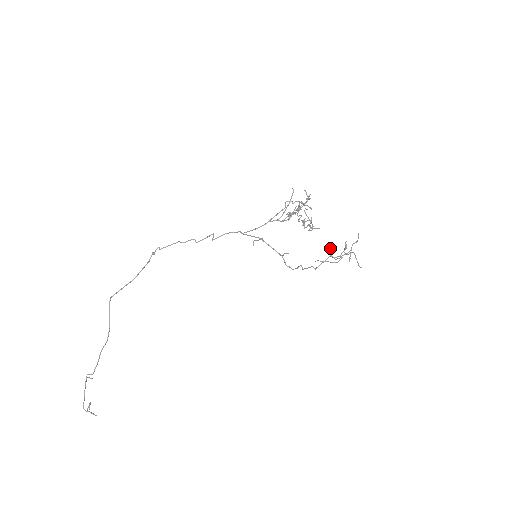
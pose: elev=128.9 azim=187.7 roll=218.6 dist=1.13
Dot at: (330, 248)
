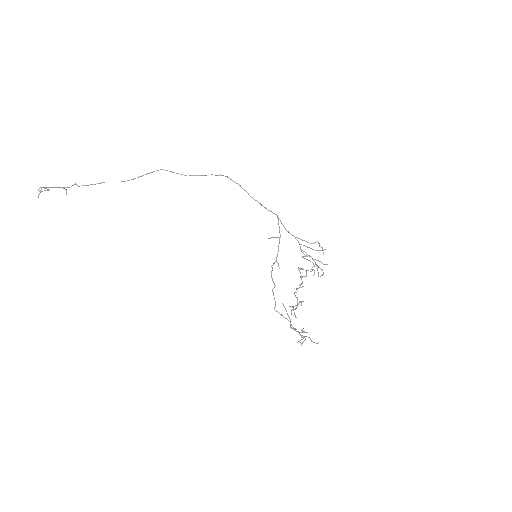
Dot at: occluded
